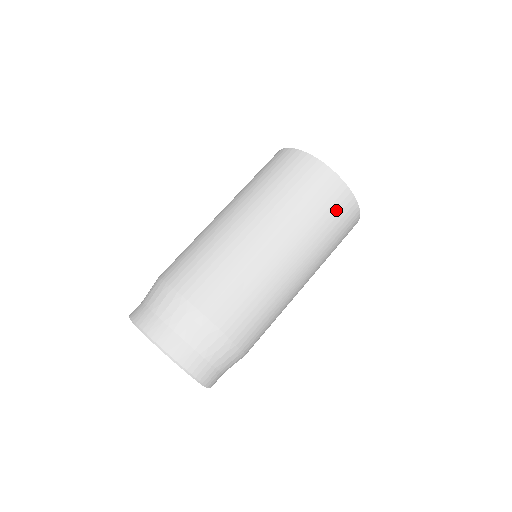
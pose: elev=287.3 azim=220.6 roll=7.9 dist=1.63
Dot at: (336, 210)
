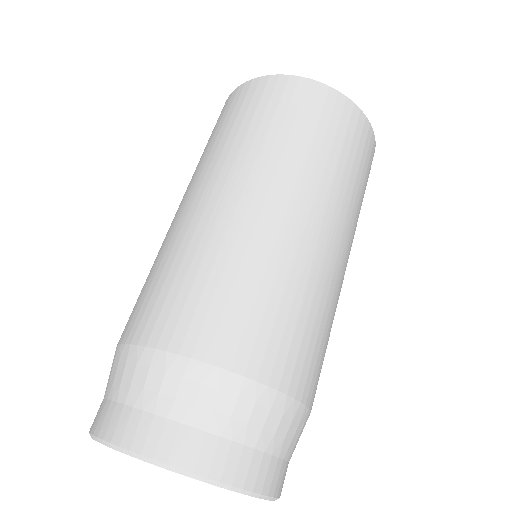
Dot at: (291, 107)
